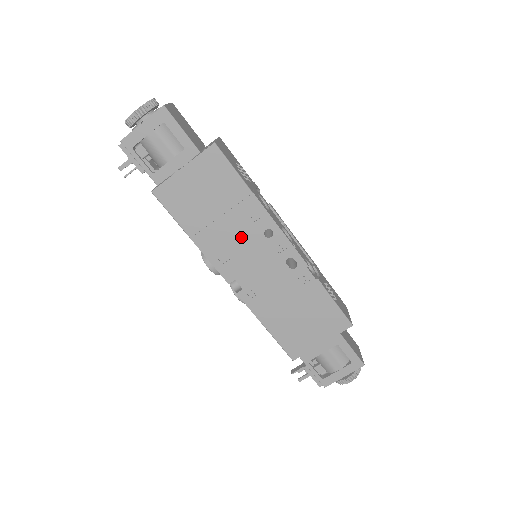
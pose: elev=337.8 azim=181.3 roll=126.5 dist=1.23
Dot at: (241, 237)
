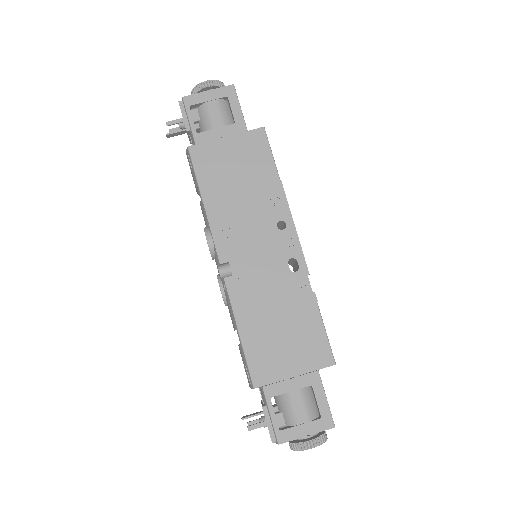
Dot at: (253, 219)
